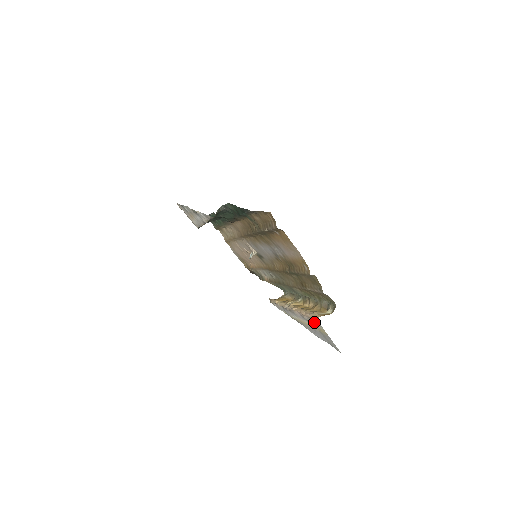
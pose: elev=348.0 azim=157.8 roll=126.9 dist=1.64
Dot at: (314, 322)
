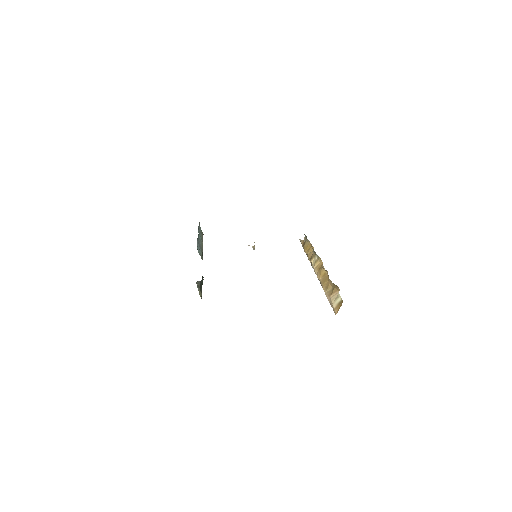
Dot at: occluded
